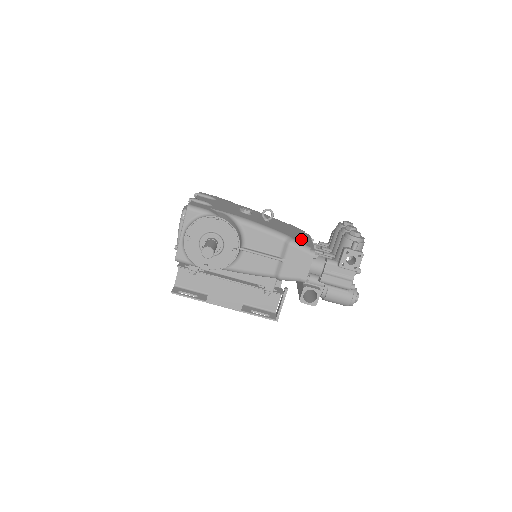
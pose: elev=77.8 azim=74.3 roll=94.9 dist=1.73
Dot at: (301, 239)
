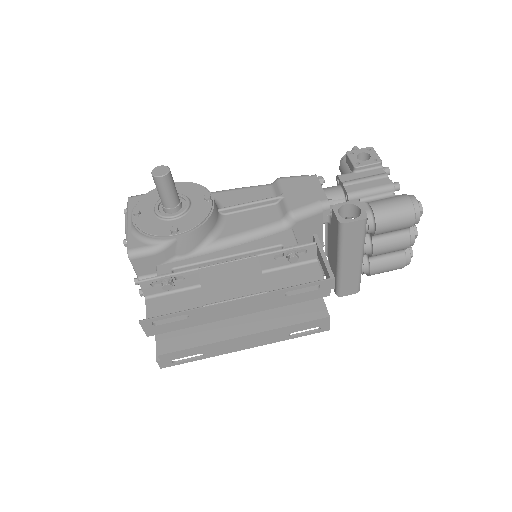
Dot at: occluded
